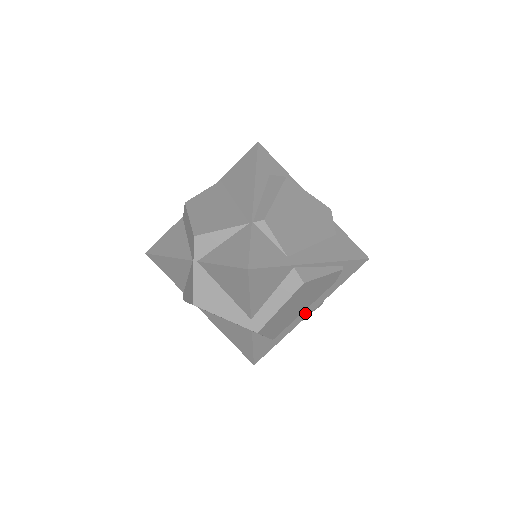
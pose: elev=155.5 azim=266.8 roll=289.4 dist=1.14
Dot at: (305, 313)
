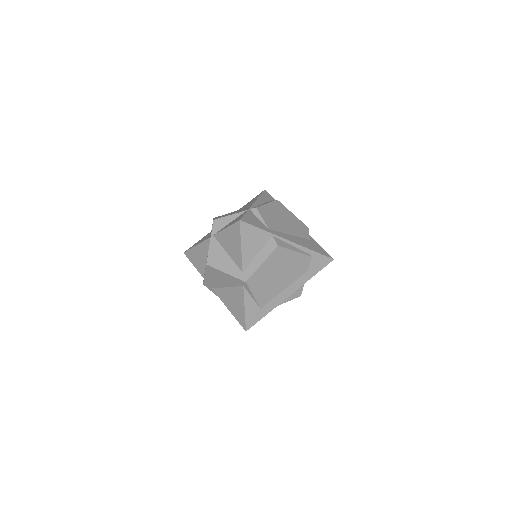
Dot at: (286, 293)
